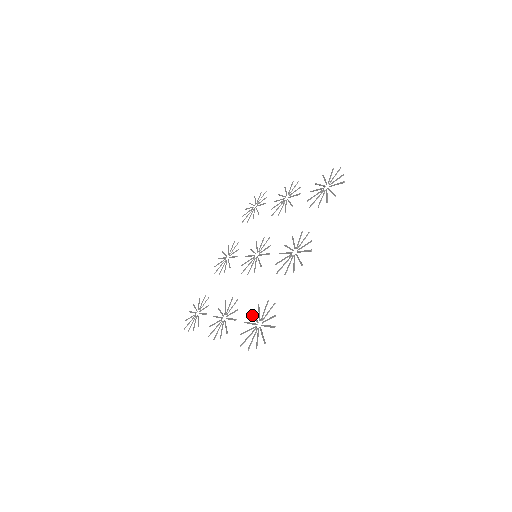
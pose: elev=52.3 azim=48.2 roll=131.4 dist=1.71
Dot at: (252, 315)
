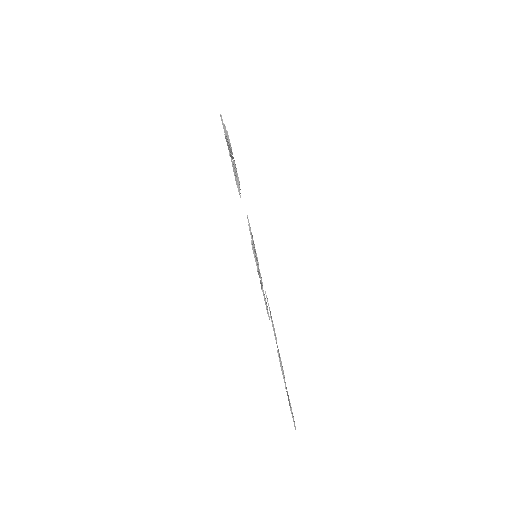
Dot at: occluded
